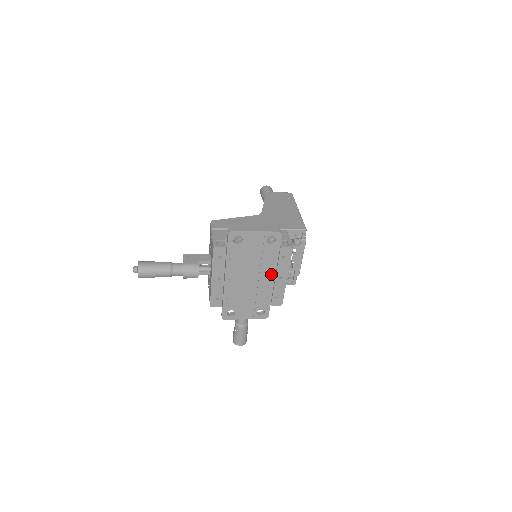
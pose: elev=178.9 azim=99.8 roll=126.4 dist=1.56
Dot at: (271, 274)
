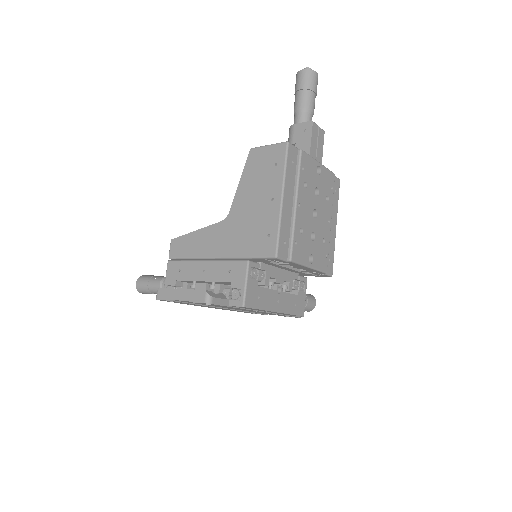
Dot at: occluded
